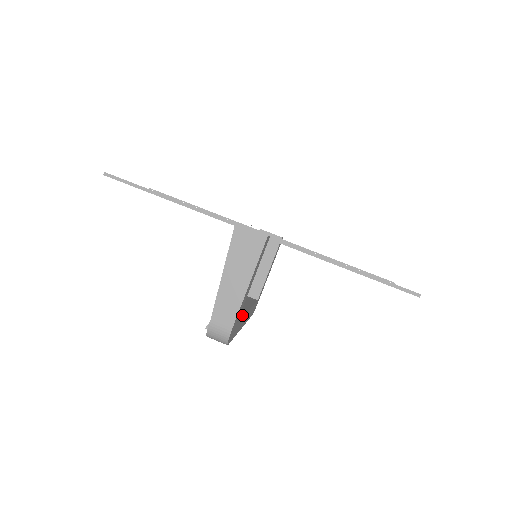
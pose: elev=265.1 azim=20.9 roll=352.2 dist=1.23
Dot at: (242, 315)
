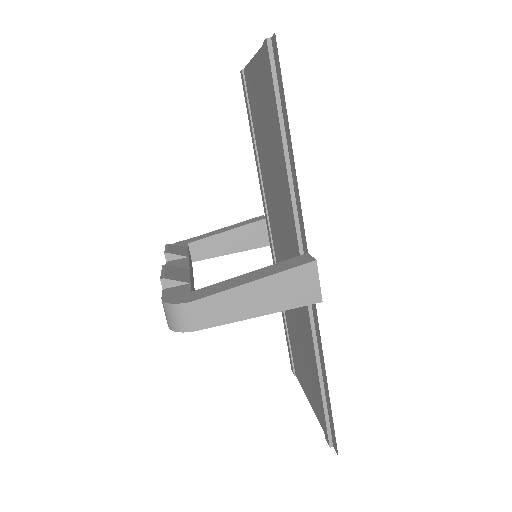
Dot at: occluded
